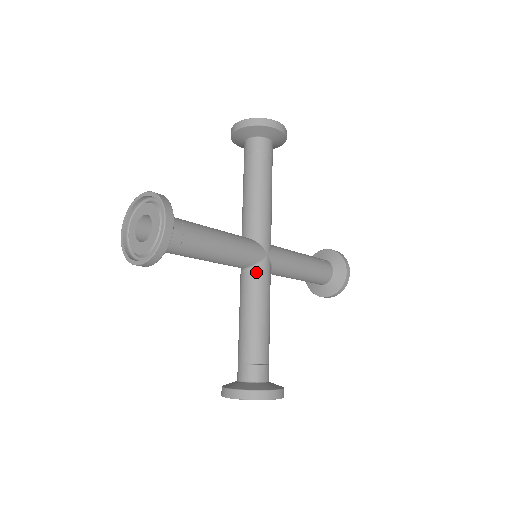
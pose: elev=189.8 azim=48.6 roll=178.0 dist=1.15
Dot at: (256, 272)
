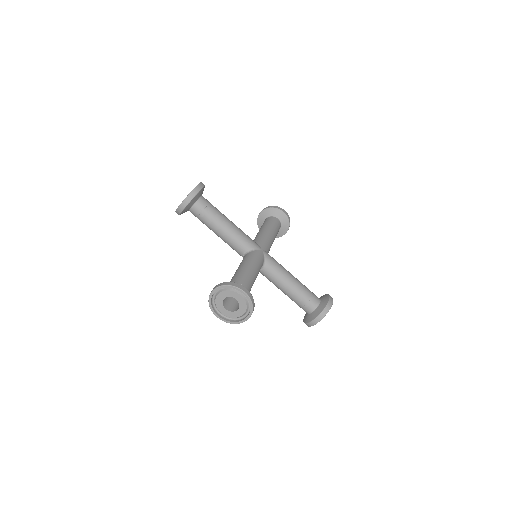
Dot at: (252, 253)
